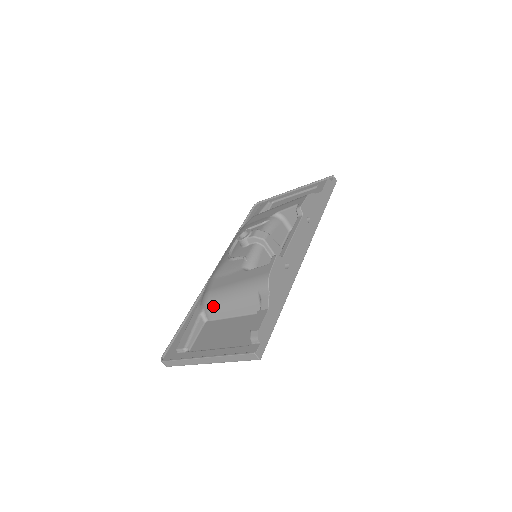
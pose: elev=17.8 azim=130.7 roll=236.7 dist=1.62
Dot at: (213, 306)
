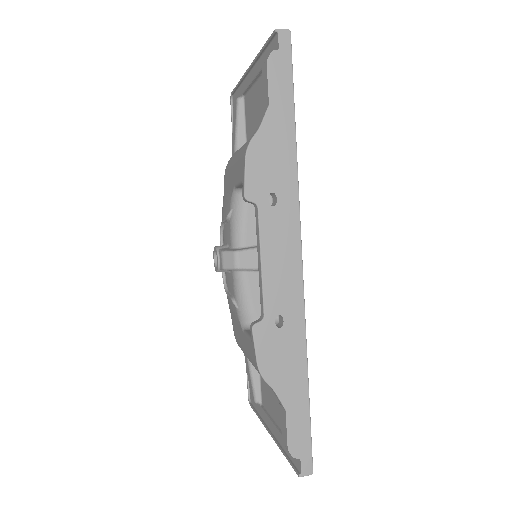
Dot at: occluded
